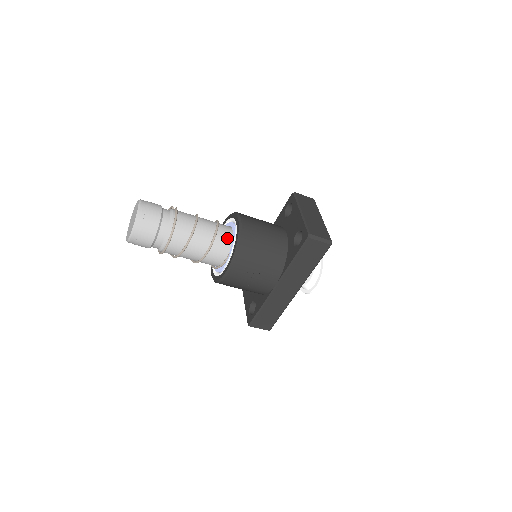
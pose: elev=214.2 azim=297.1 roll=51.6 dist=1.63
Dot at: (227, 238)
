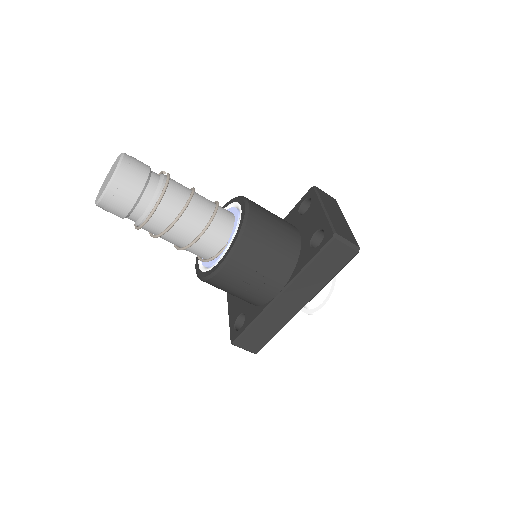
Dot at: (227, 224)
